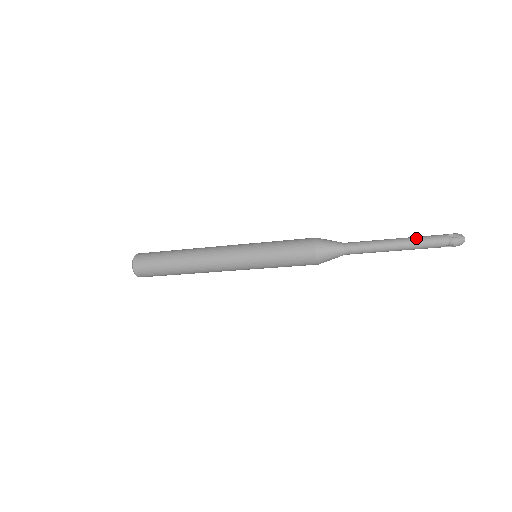
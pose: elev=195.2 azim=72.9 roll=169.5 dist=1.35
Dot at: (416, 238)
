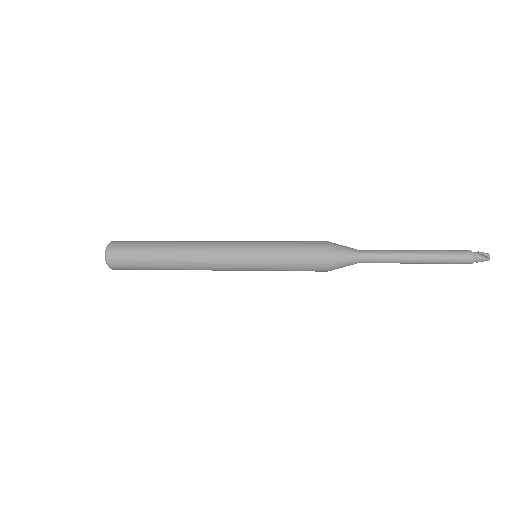
Dot at: (439, 257)
